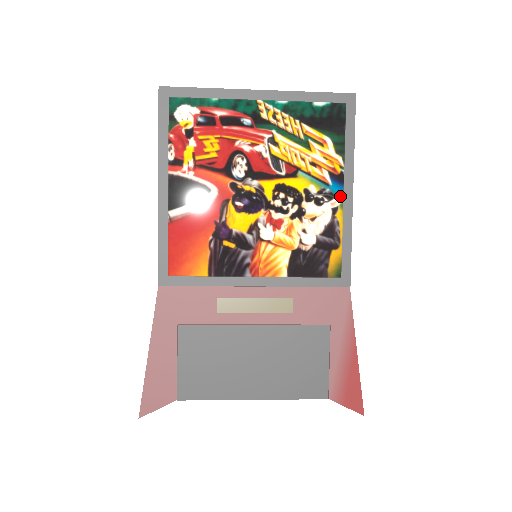
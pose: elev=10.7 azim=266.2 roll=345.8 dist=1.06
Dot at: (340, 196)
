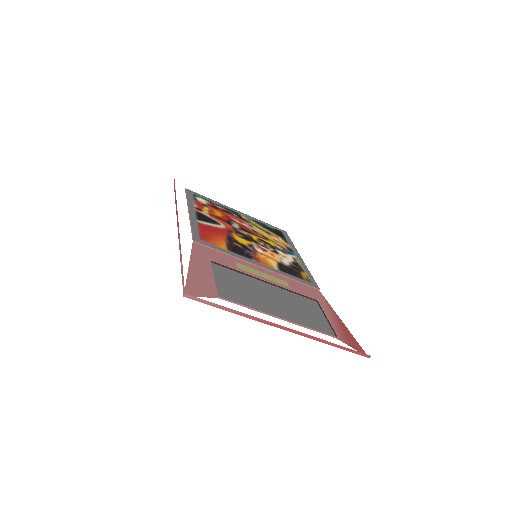
Dot at: (295, 255)
